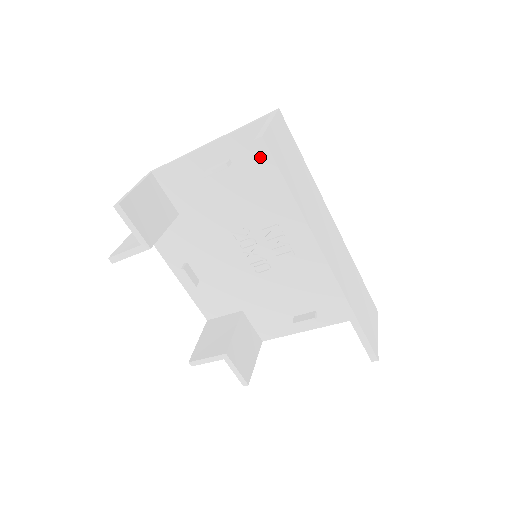
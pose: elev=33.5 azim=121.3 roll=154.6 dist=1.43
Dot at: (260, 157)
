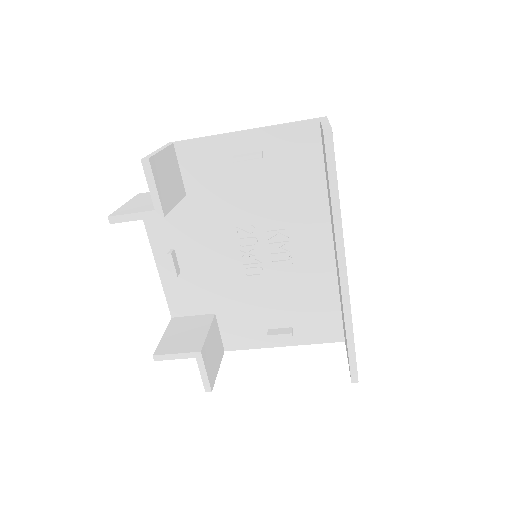
Dot at: (294, 157)
